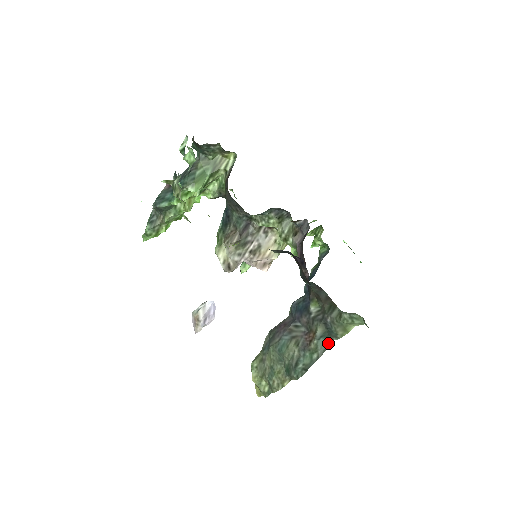
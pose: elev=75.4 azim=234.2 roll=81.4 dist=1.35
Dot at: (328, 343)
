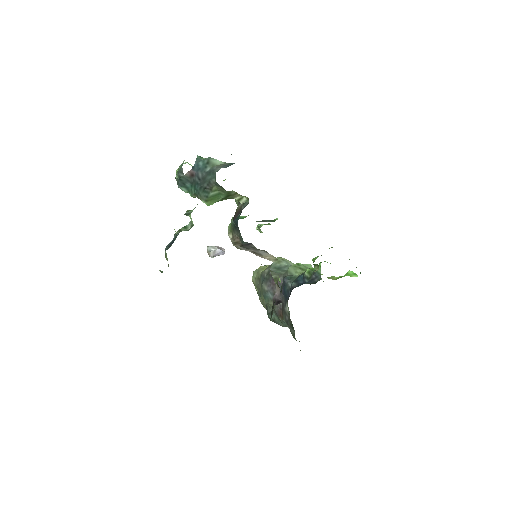
Dot at: occluded
